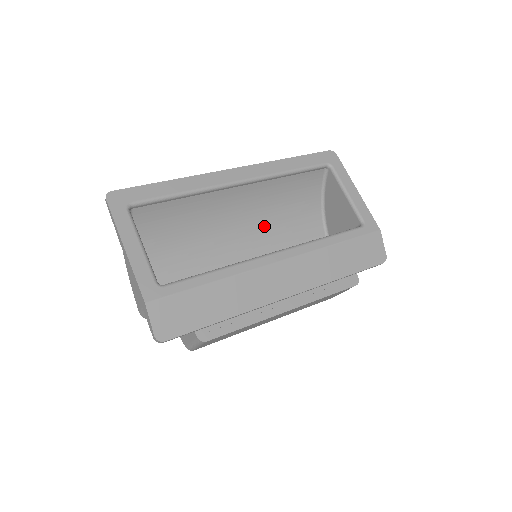
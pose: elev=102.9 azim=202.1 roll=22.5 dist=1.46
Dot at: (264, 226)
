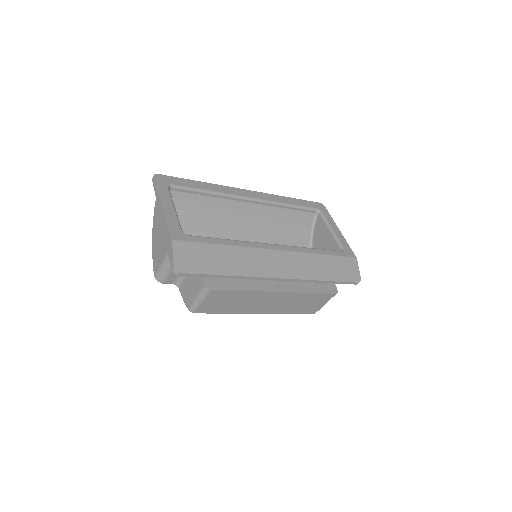
Dot at: occluded
